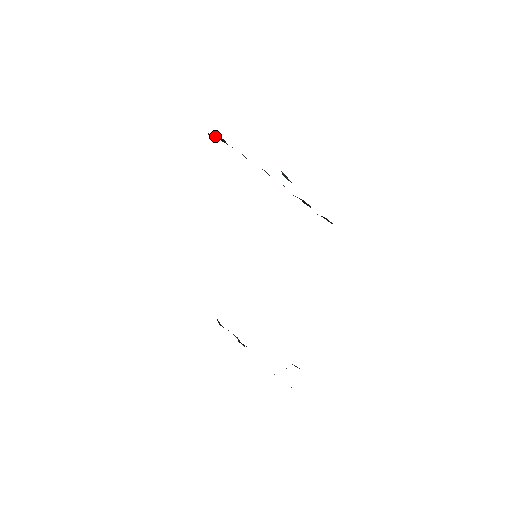
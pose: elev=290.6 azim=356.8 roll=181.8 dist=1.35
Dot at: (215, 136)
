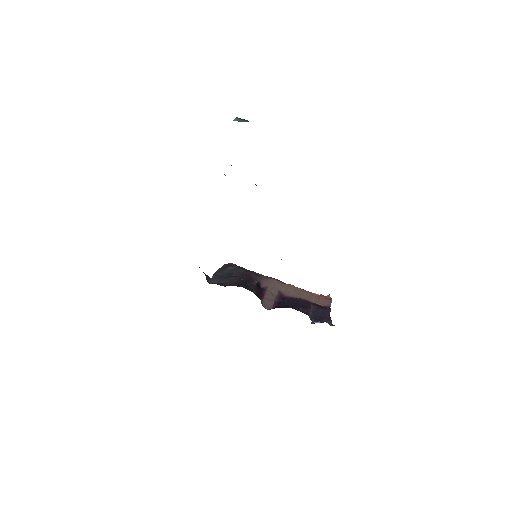
Dot at: occluded
